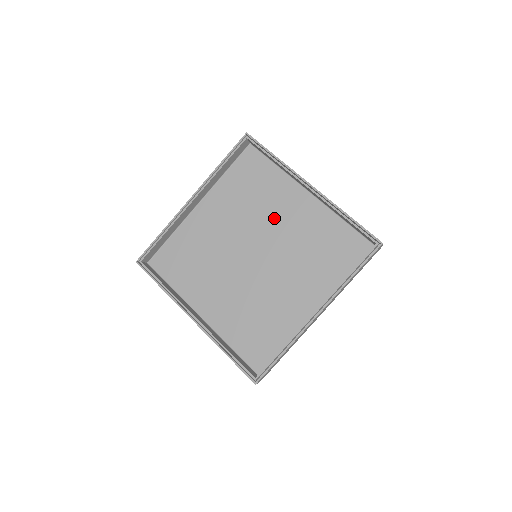
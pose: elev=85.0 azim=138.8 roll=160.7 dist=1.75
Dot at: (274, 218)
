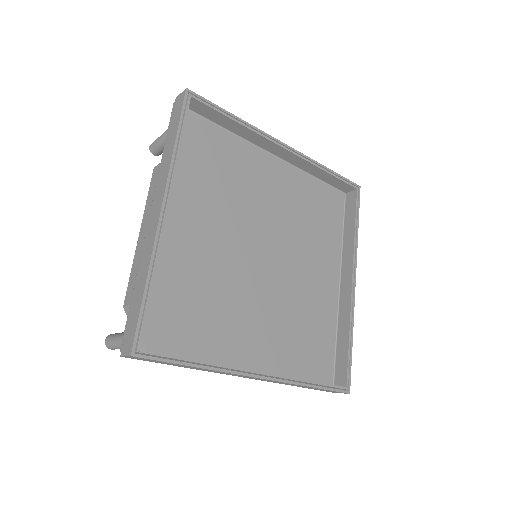
Dot at: (258, 199)
